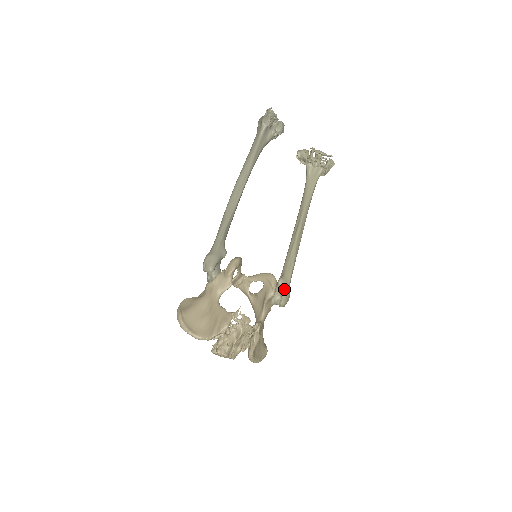
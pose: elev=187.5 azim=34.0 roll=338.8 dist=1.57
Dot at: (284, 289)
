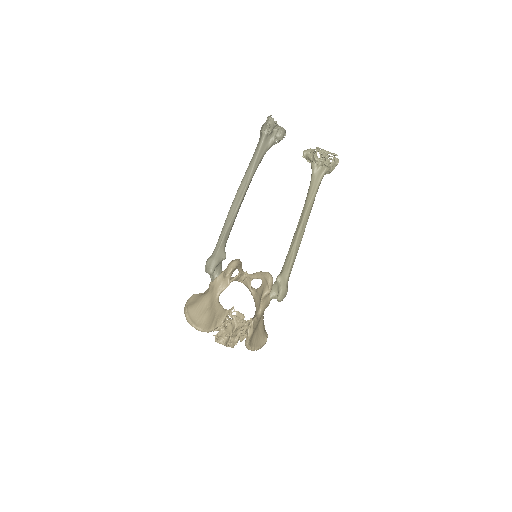
Dot at: (281, 286)
